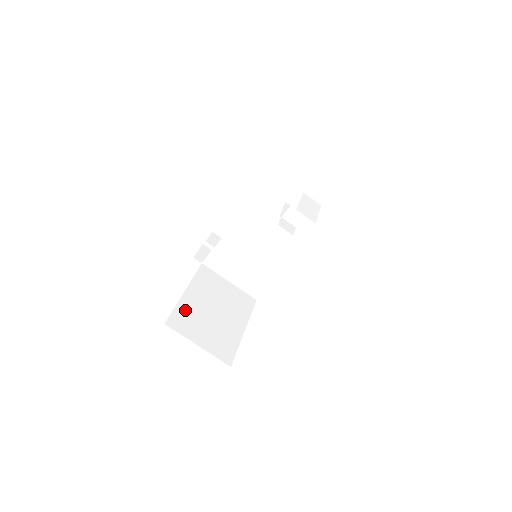
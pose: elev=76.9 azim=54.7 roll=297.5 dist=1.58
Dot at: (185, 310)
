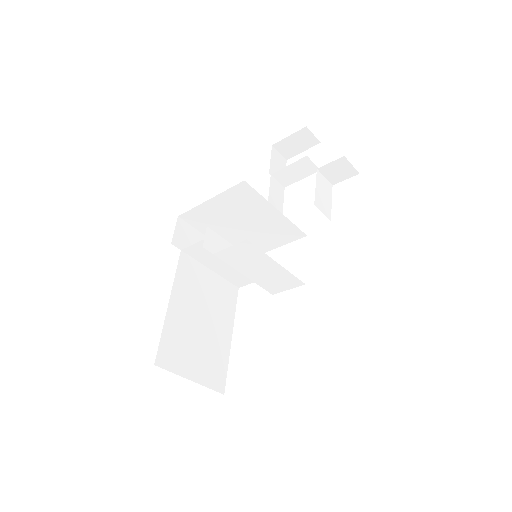
Dot at: (172, 333)
